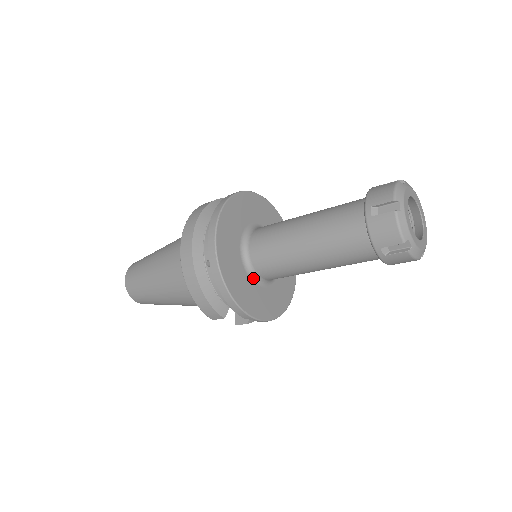
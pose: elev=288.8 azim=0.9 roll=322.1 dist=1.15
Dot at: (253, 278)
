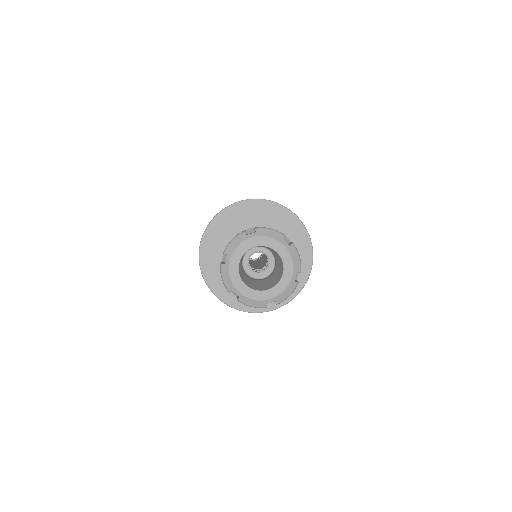
Dot at: occluded
